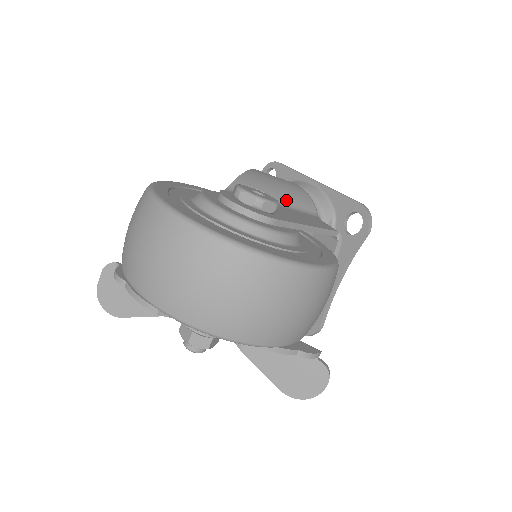
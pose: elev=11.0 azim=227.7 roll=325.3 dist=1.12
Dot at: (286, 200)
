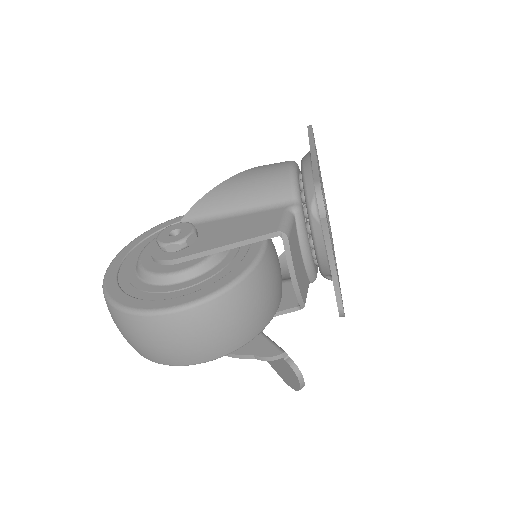
Dot at: (249, 204)
